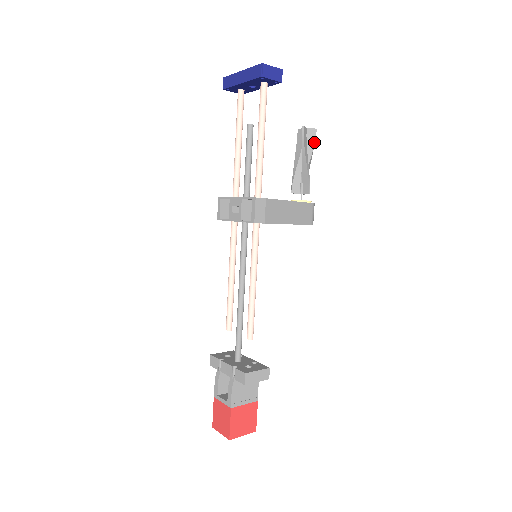
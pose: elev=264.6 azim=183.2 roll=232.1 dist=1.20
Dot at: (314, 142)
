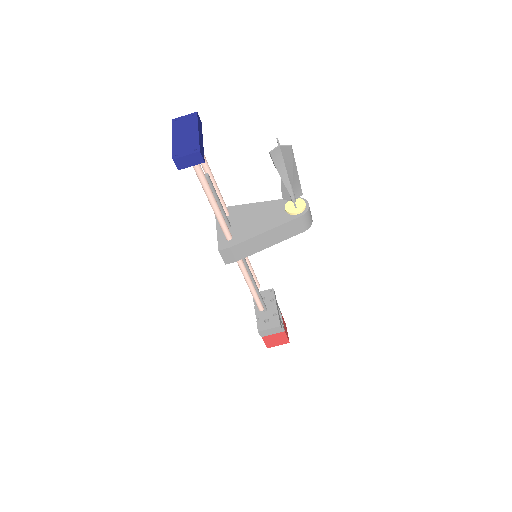
Dot at: (292, 158)
